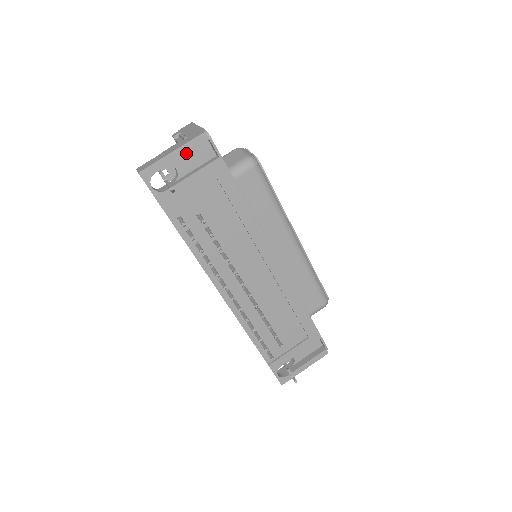
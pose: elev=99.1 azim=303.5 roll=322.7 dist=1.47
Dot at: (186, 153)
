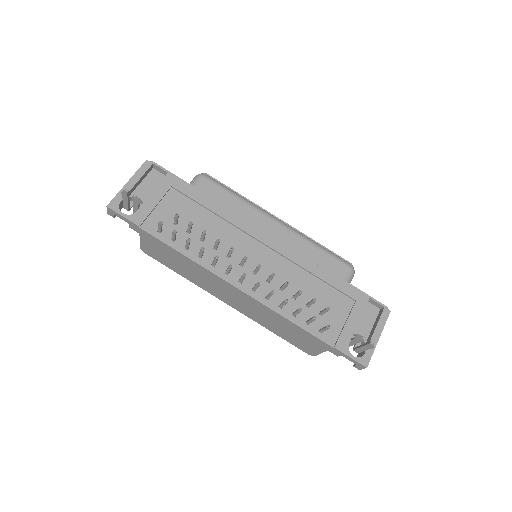
Dot at: (139, 179)
